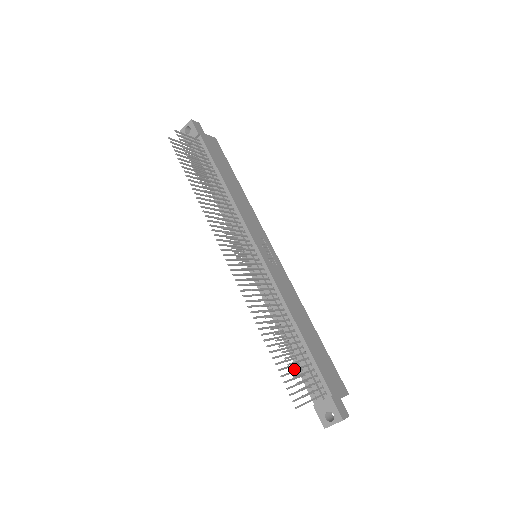
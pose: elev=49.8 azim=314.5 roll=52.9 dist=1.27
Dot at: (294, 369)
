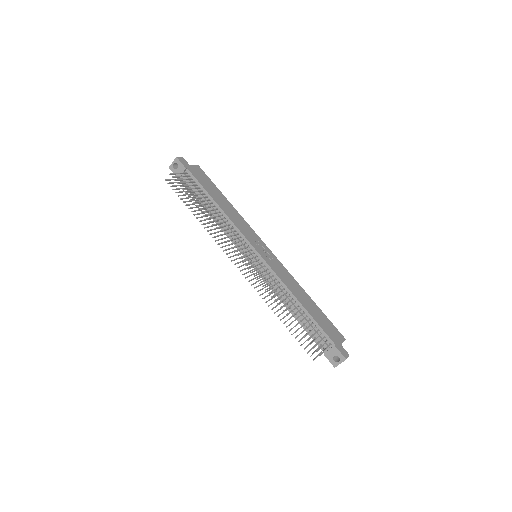
Dot at: (306, 335)
